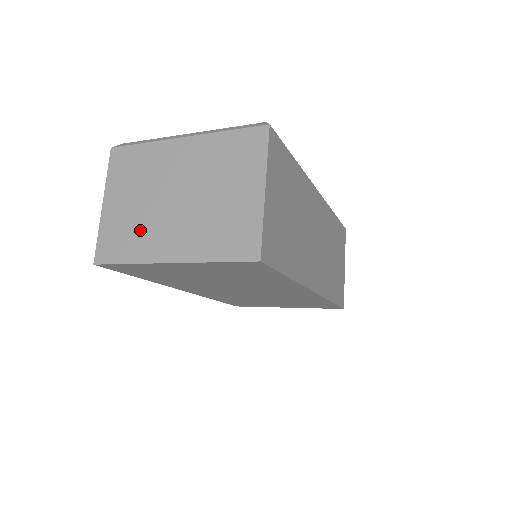
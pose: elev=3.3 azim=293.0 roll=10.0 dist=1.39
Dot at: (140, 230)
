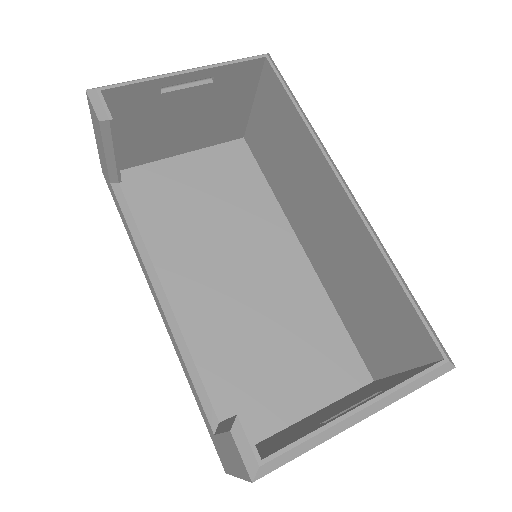
Dot at: occluded
